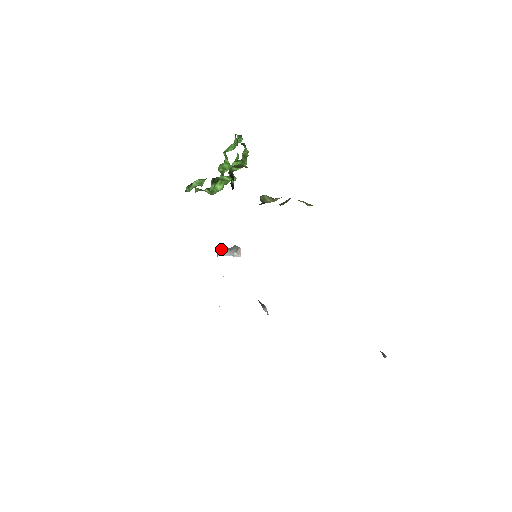
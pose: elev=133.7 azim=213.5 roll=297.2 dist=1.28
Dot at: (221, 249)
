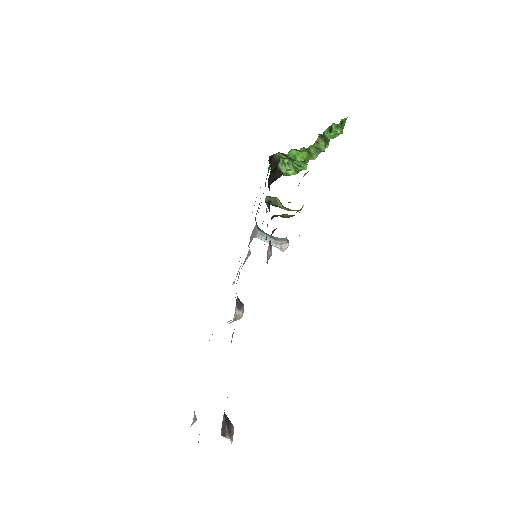
Dot at: (264, 233)
